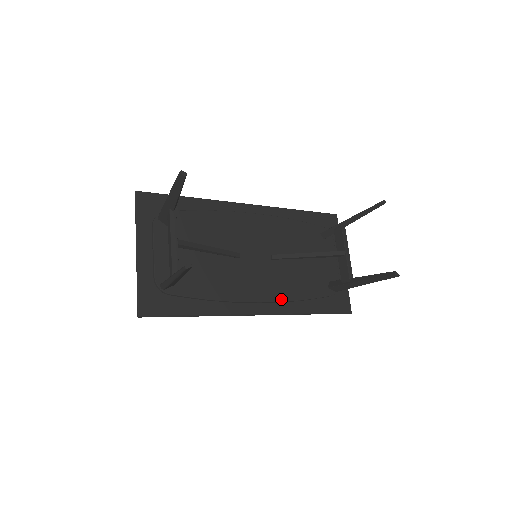
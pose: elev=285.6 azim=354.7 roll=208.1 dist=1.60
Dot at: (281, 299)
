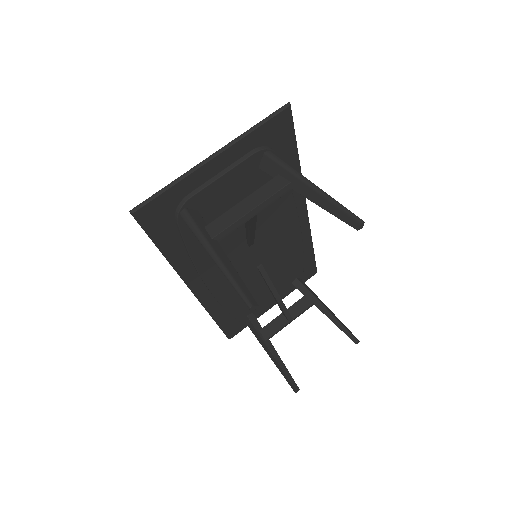
Dot at: (220, 299)
